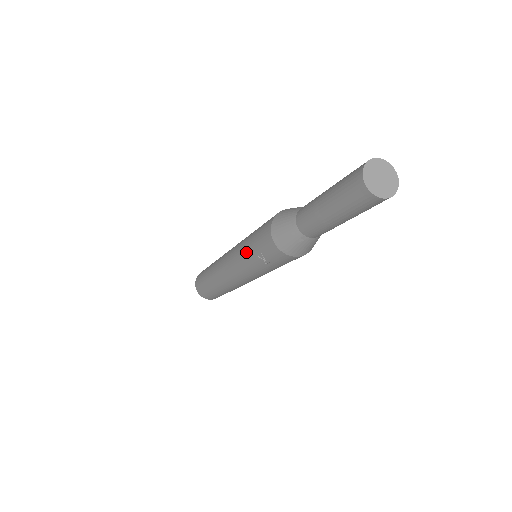
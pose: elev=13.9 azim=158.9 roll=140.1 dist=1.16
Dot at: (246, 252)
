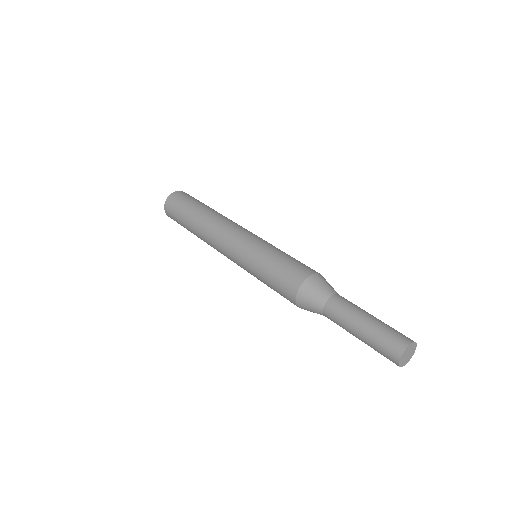
Dot at: occluded
